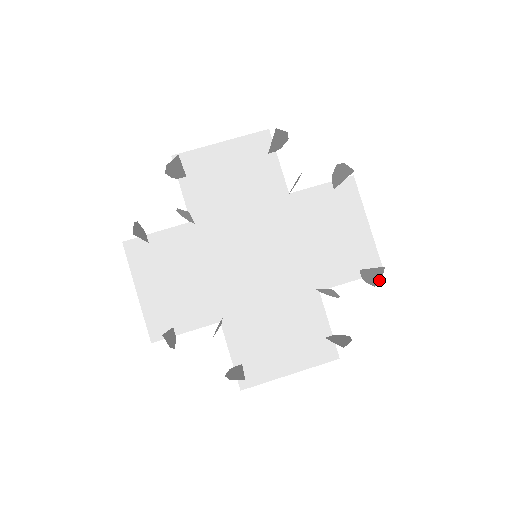
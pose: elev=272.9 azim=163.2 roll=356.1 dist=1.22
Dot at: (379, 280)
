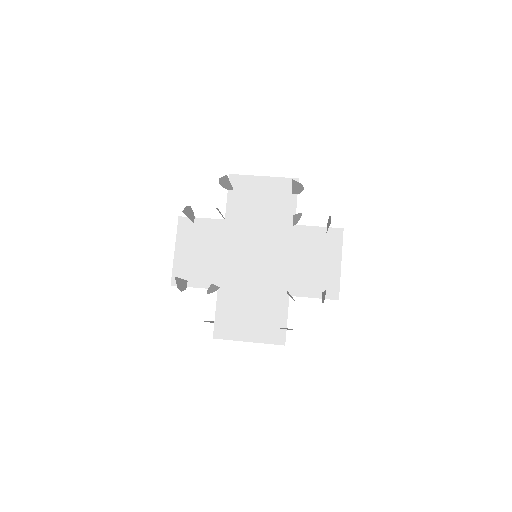
Dot at: (324, 299)
